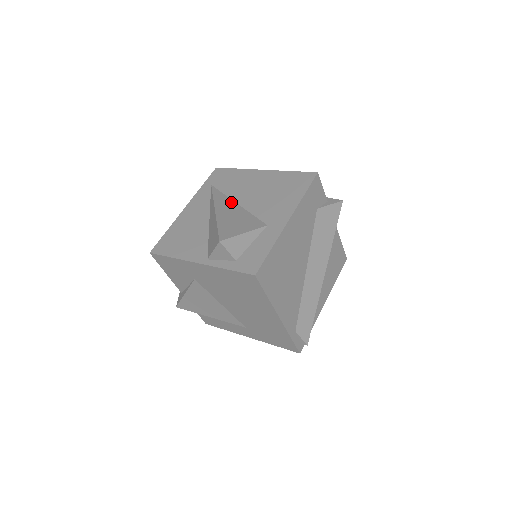
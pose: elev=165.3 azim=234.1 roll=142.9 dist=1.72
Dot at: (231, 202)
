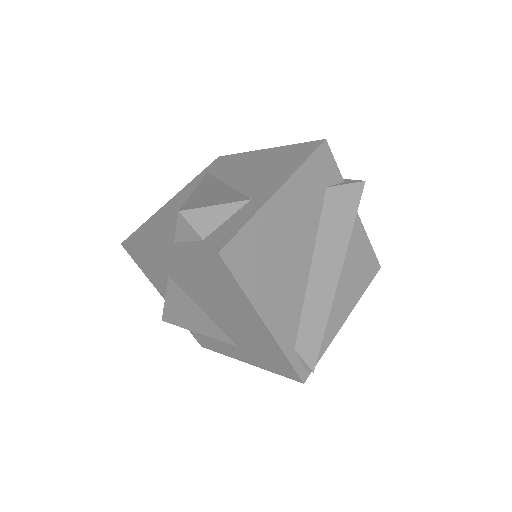
Dot at: (220, 183)
